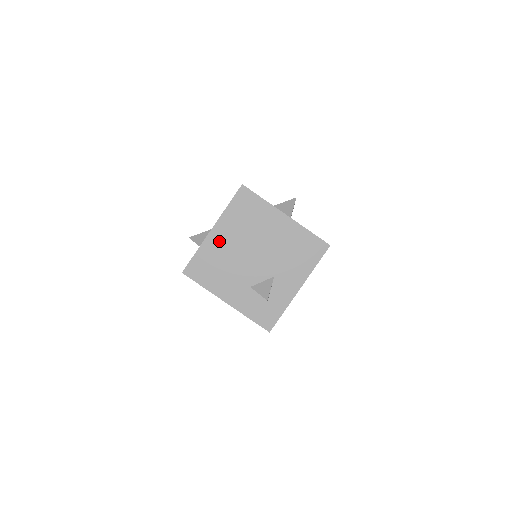
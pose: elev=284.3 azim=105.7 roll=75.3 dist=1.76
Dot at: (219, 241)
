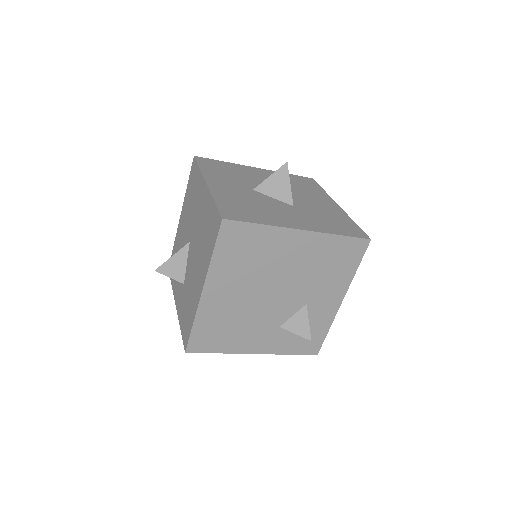
Dot at: (219, 300)
